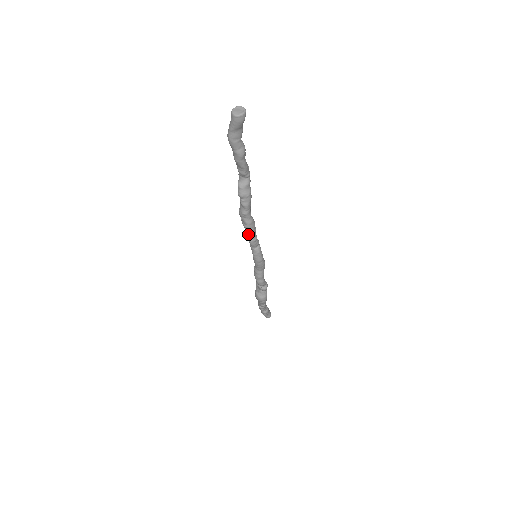
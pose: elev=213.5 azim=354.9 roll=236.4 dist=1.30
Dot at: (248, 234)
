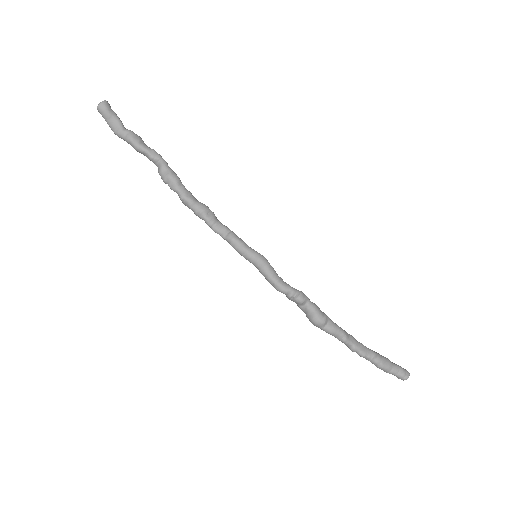
Dot at: (205, 222)
